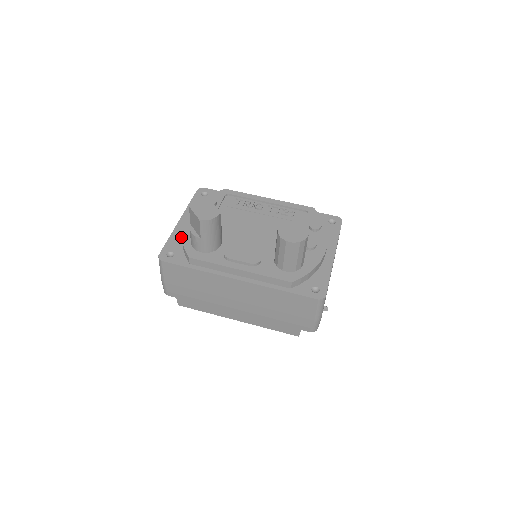
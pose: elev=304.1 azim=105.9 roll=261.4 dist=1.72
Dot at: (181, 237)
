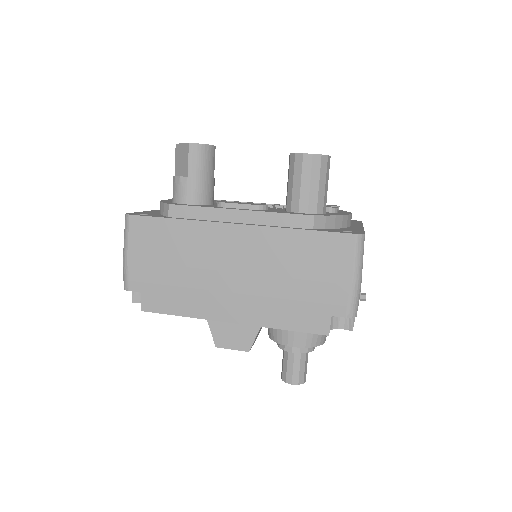
Dot at: (159, 212)
